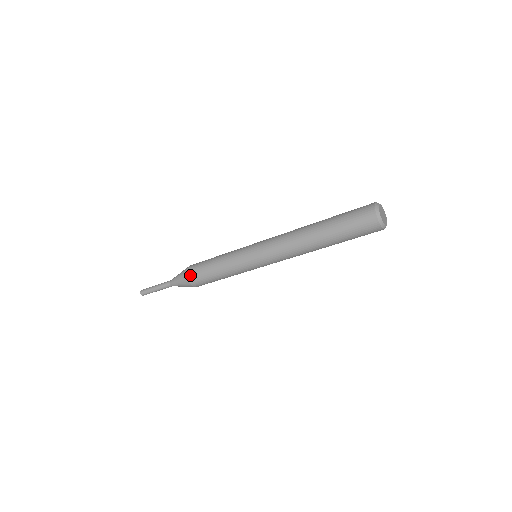
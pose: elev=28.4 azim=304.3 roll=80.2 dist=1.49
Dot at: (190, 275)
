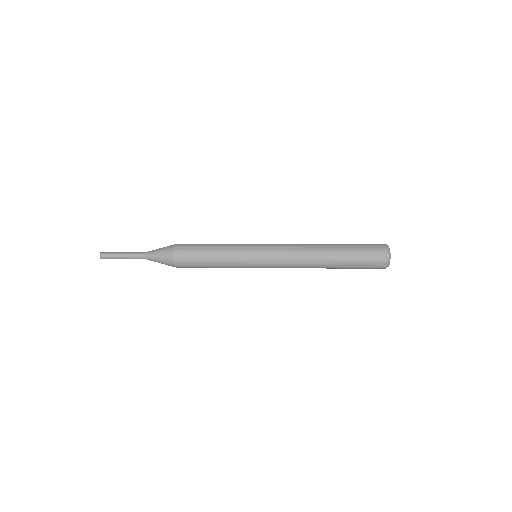
Dot at: (180, 266)
